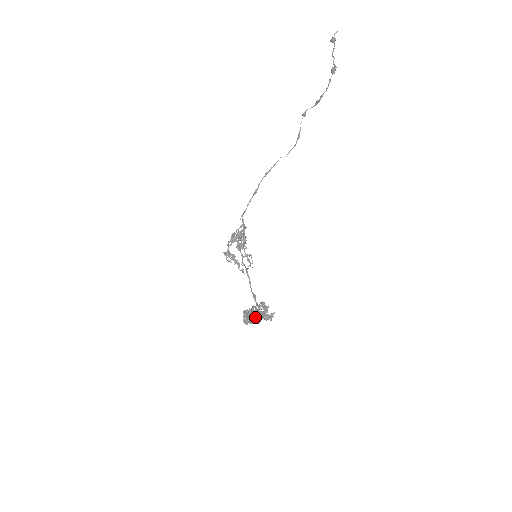
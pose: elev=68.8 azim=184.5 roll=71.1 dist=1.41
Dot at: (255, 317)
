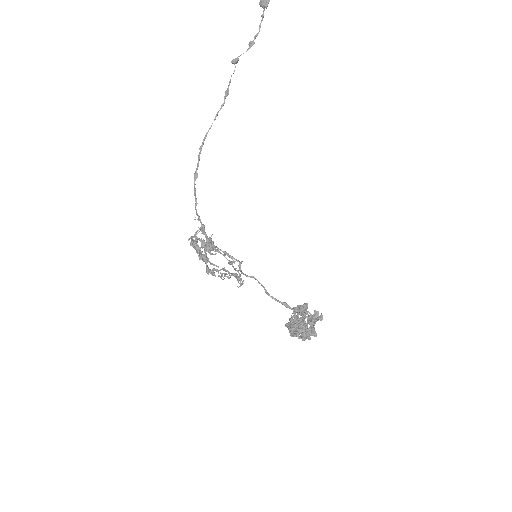
Dot at: (295, 329)
